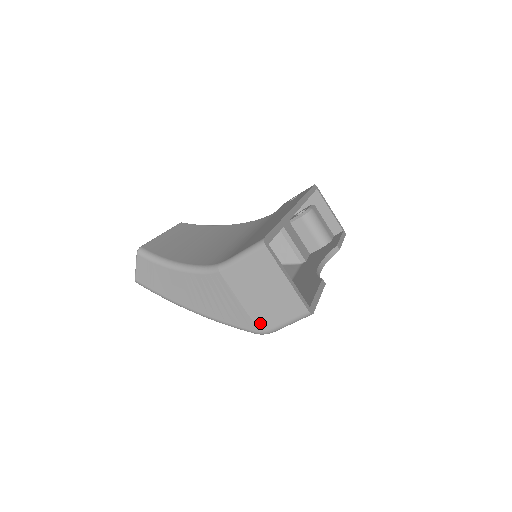
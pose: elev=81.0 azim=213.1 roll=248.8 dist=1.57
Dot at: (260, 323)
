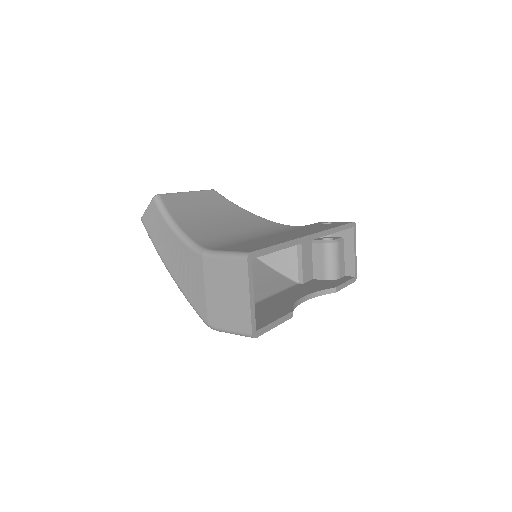
Dot at: (211, 317)
